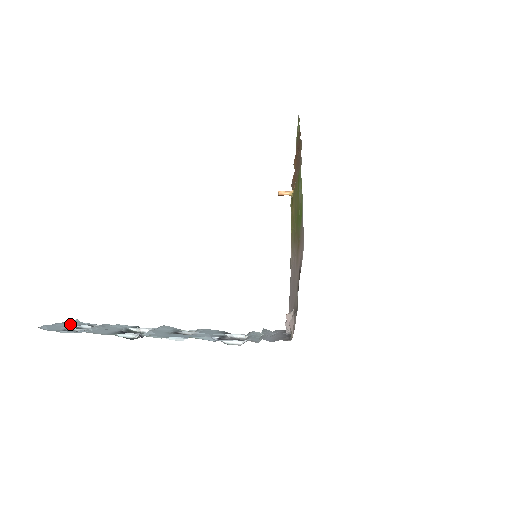
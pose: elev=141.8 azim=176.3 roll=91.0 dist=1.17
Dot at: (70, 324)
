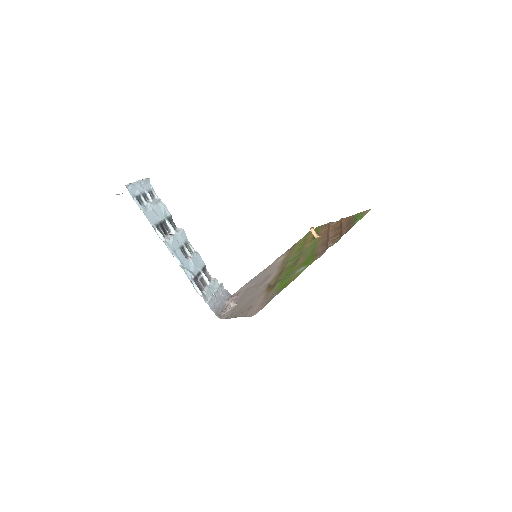
Dot at: (143, 185)
